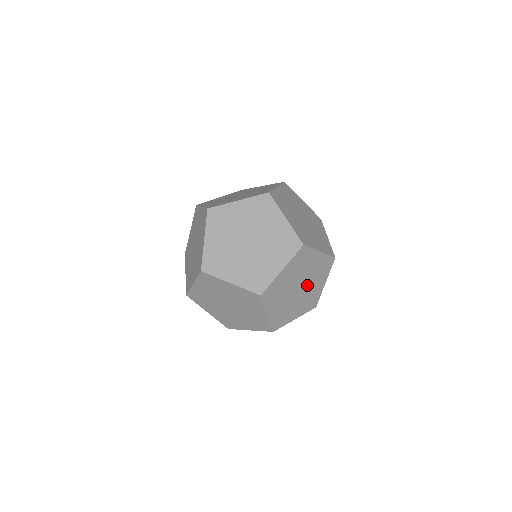
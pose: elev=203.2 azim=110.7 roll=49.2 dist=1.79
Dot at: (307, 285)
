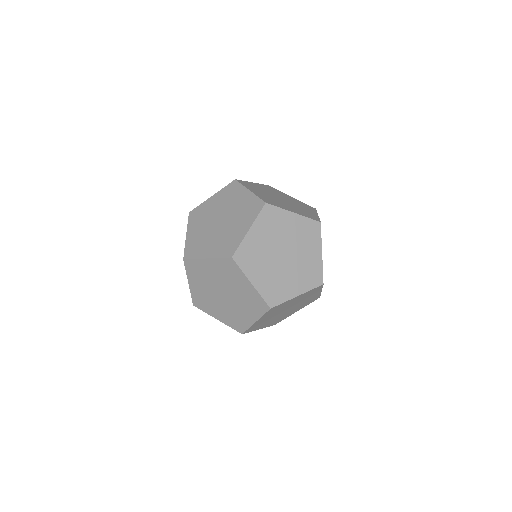
Dot at: (295, 253)
